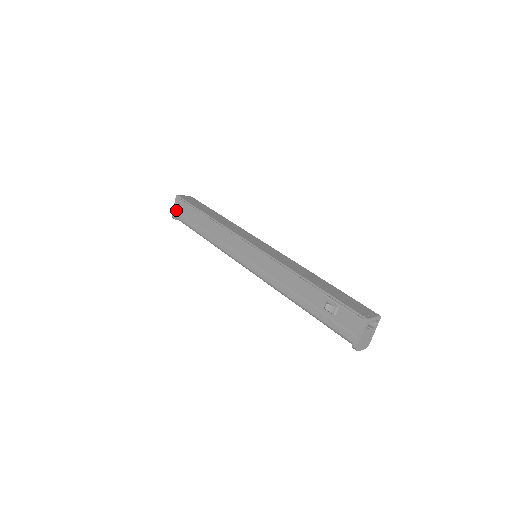
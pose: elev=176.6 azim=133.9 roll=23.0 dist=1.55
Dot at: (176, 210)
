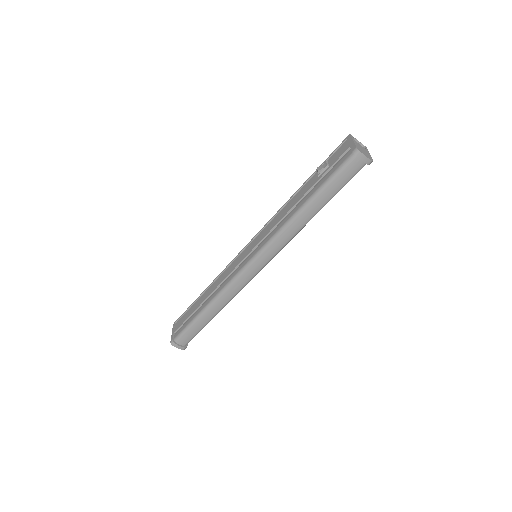
Dot at: (174, 334)
